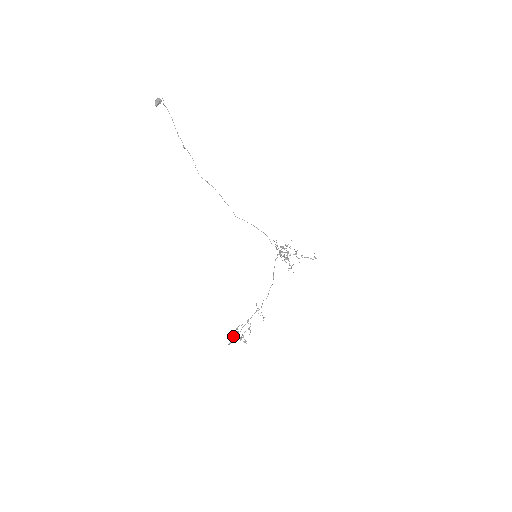
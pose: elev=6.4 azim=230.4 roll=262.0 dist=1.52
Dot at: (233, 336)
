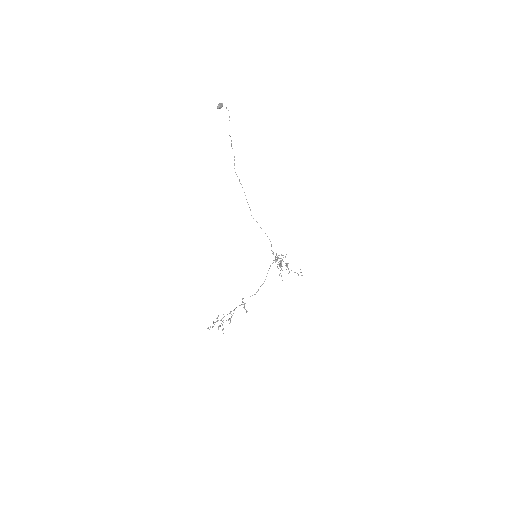
Dot at: (213, 322)
